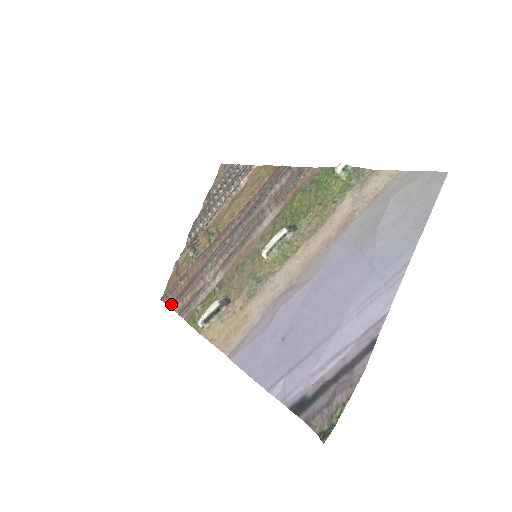
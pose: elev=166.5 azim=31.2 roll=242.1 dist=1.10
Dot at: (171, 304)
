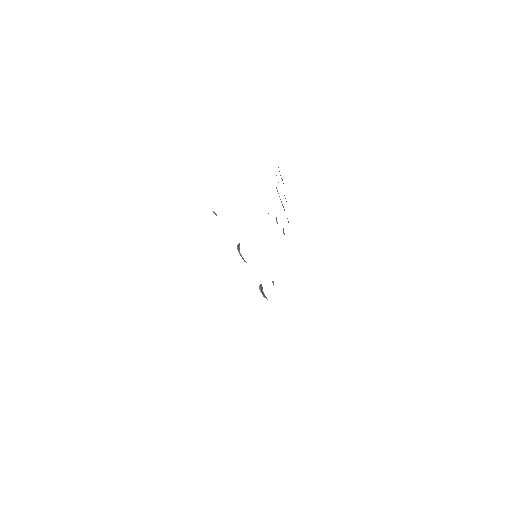
Dot at: occluded
